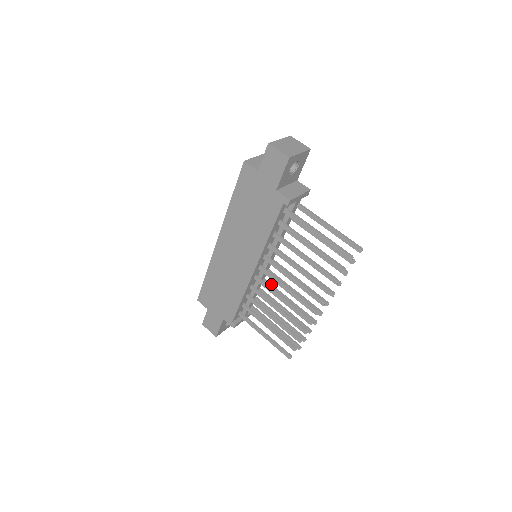
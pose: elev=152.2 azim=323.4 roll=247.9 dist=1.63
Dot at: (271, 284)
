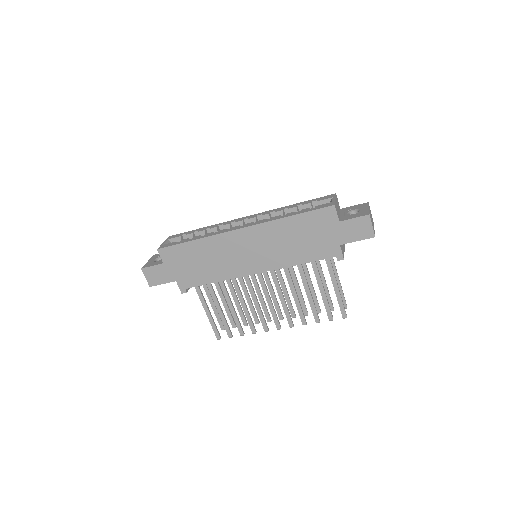
Dot at: occluded
